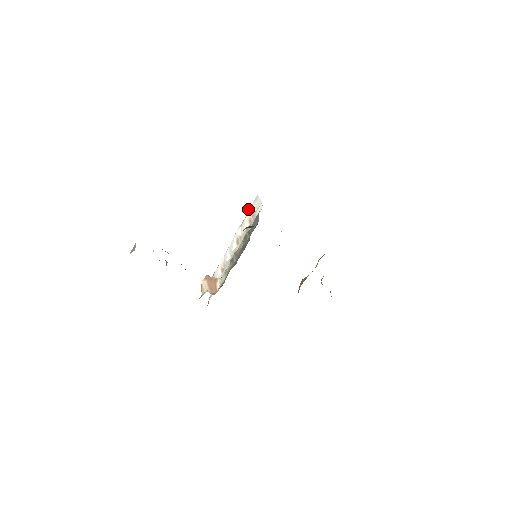
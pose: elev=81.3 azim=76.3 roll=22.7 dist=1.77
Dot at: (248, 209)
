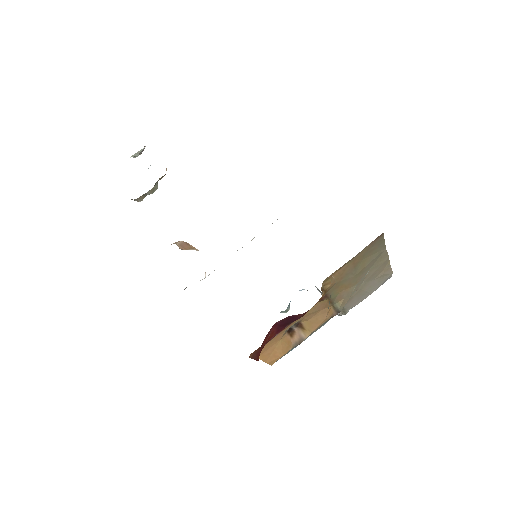
Dot at: occluded
